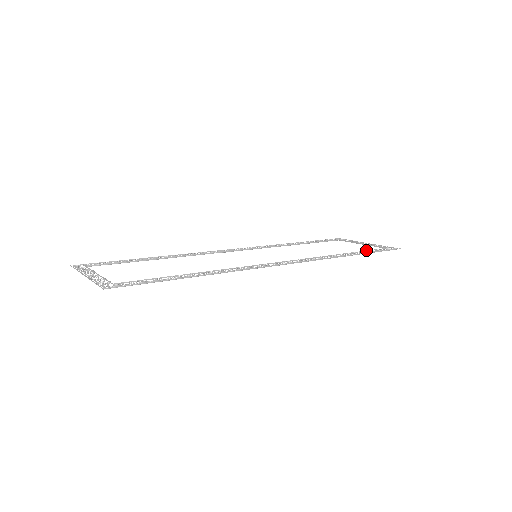
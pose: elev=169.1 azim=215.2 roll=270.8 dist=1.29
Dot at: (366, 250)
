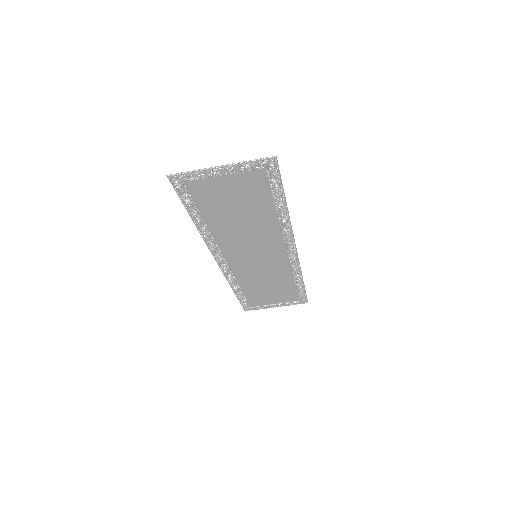
Dot at: (298, 291)
